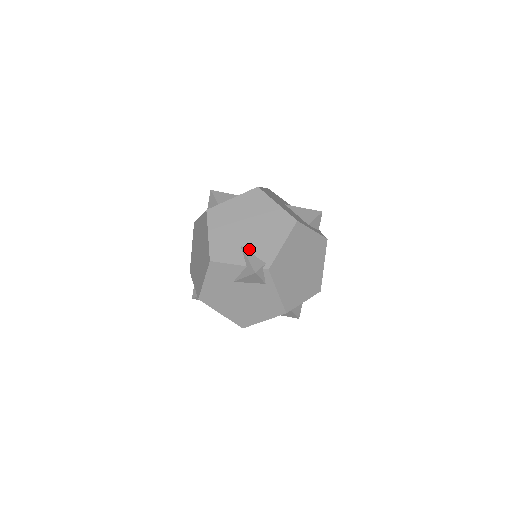
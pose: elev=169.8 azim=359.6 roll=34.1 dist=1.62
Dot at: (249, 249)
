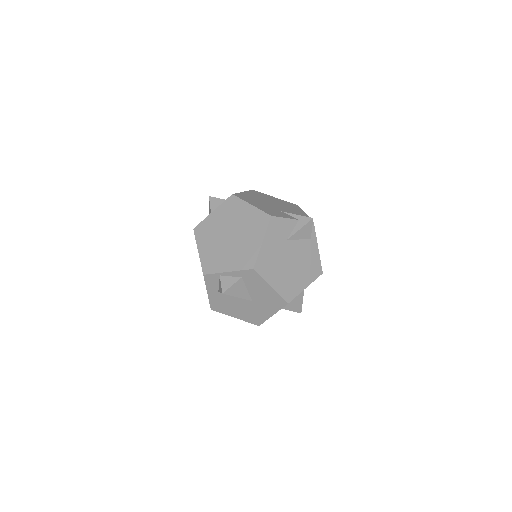
Dot at: occluded
